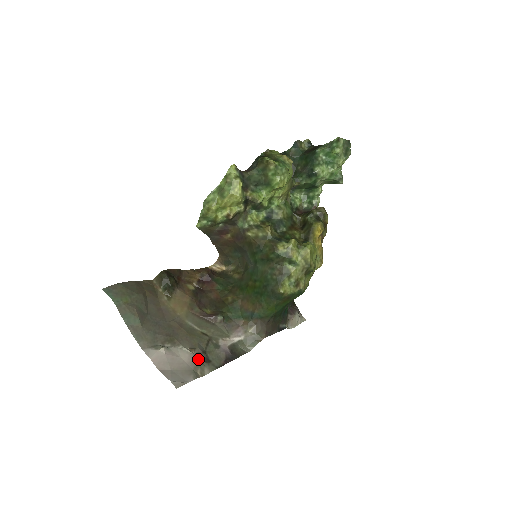
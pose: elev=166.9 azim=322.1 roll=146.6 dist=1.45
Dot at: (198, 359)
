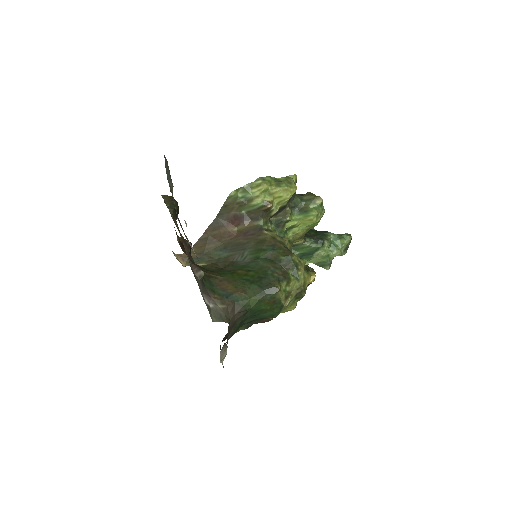
Dot at: occluded
